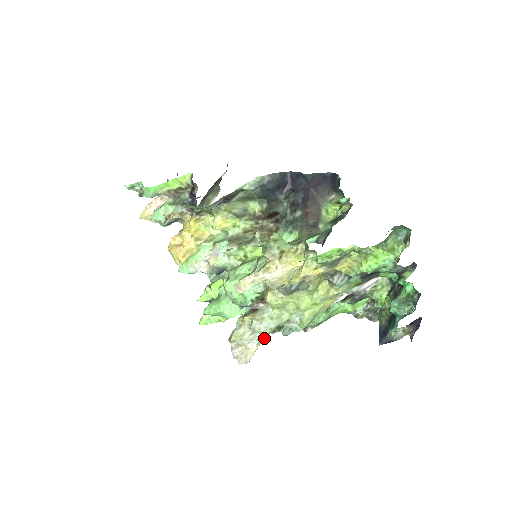
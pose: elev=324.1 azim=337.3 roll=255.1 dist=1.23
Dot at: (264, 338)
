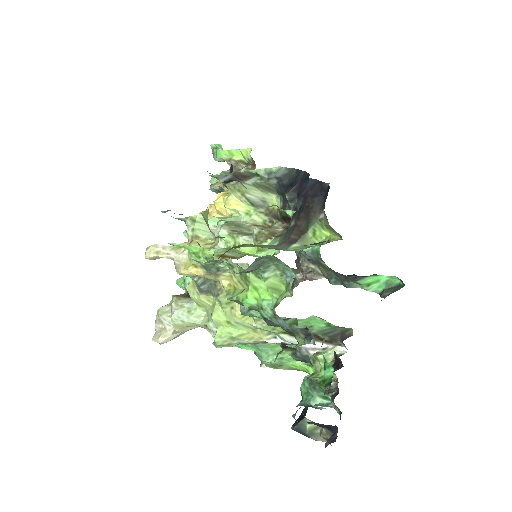
Dot at: (177, 328)
